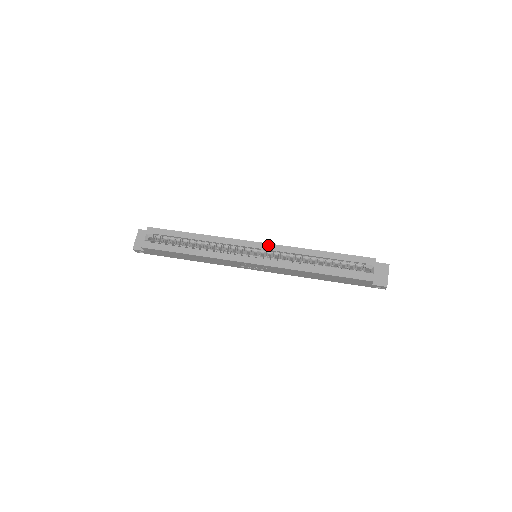
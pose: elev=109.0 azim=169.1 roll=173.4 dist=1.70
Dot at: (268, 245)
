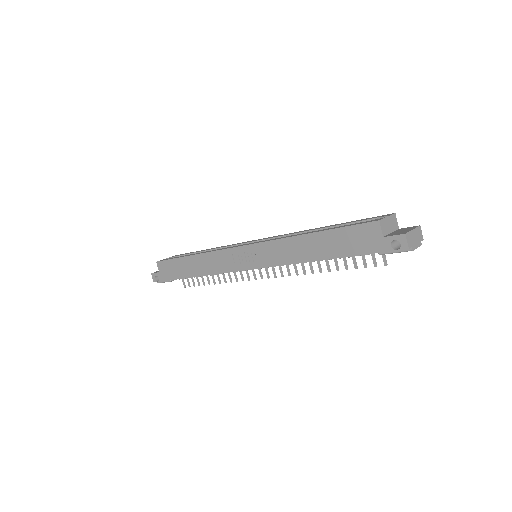
Dot at: (270, 237)
